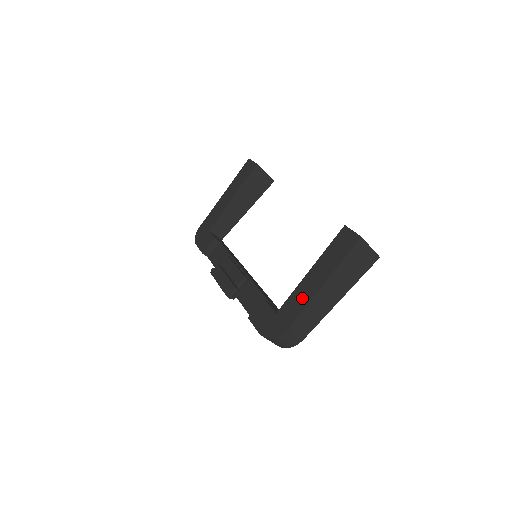
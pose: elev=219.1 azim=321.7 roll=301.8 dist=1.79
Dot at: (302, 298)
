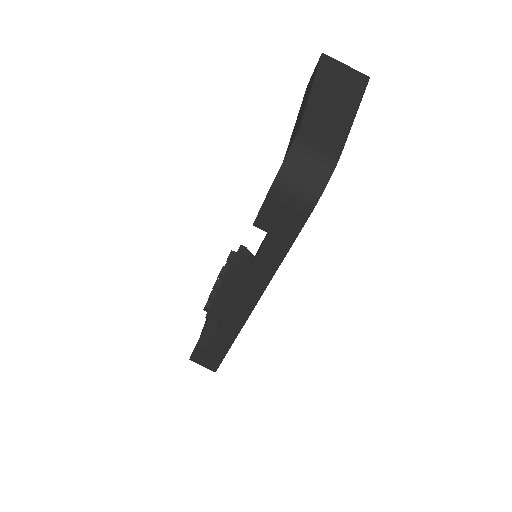
Dot at: (299, 120)
